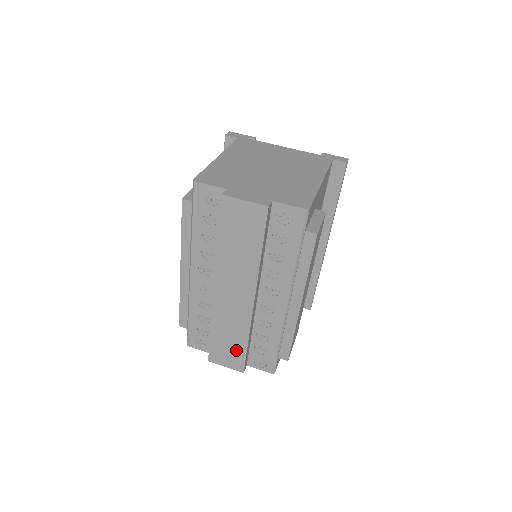
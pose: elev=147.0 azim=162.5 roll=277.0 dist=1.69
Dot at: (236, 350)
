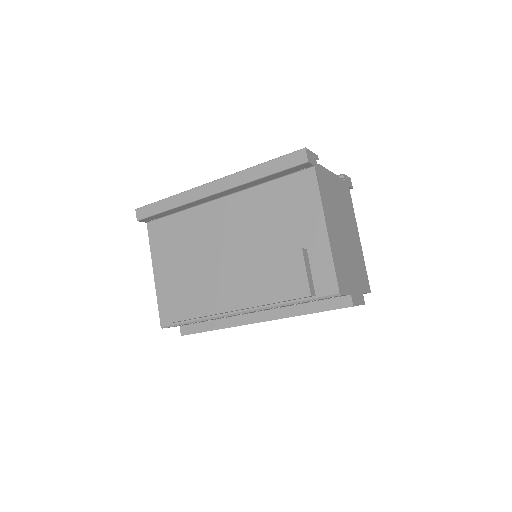
Dot at: occluded
